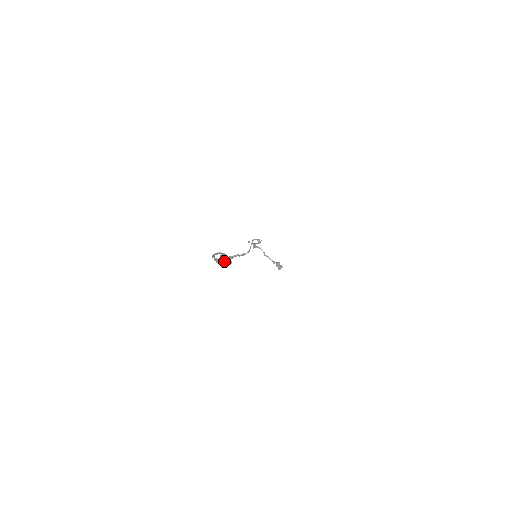
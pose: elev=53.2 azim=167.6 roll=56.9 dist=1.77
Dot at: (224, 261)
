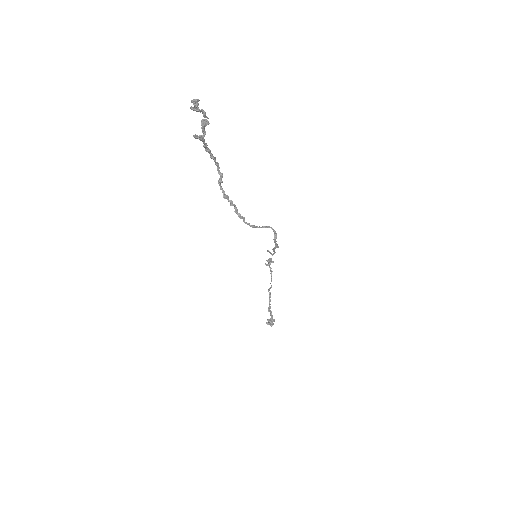
Dot at: occluded
